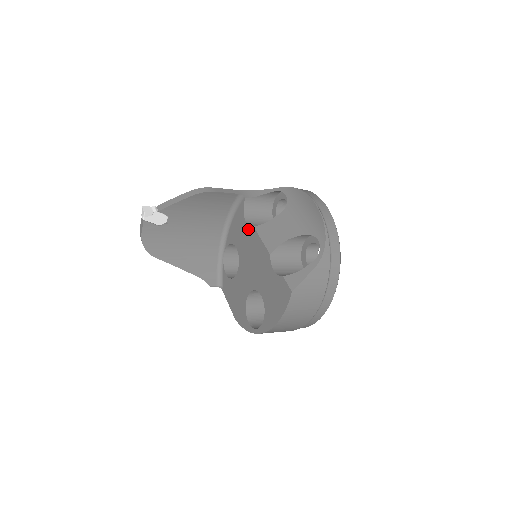
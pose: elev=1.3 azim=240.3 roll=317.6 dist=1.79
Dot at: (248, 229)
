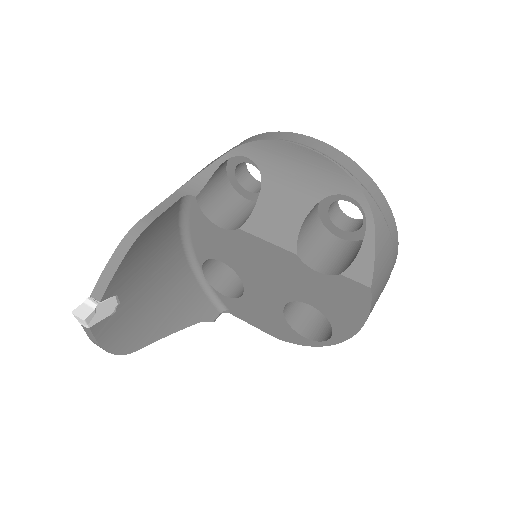
Dot at: (230, 234)
